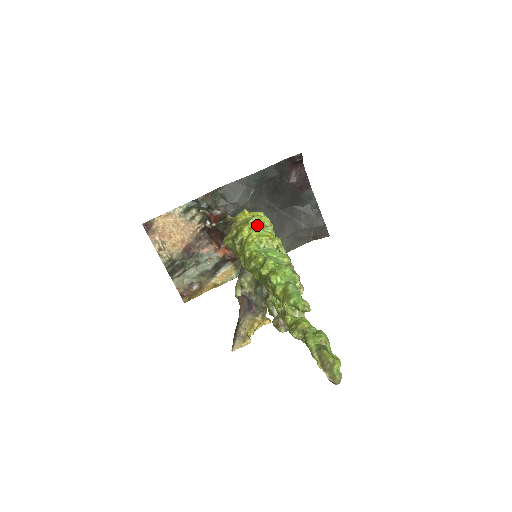
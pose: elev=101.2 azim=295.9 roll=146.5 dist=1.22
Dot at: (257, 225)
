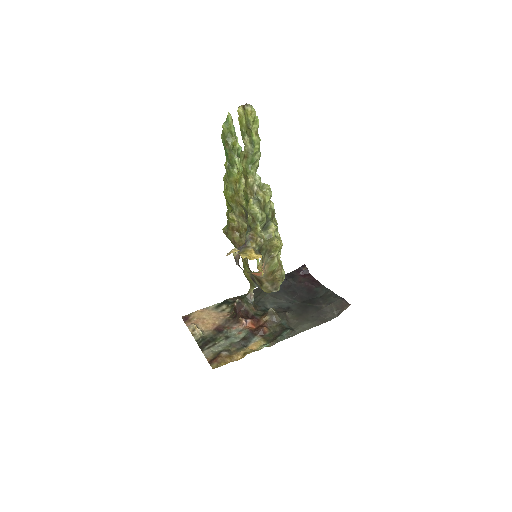
Dot at: occluded
